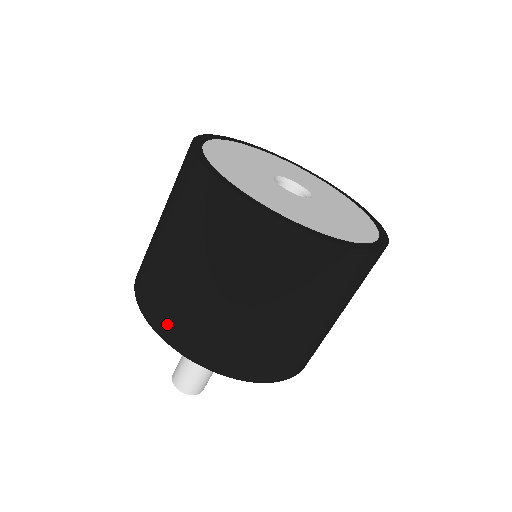
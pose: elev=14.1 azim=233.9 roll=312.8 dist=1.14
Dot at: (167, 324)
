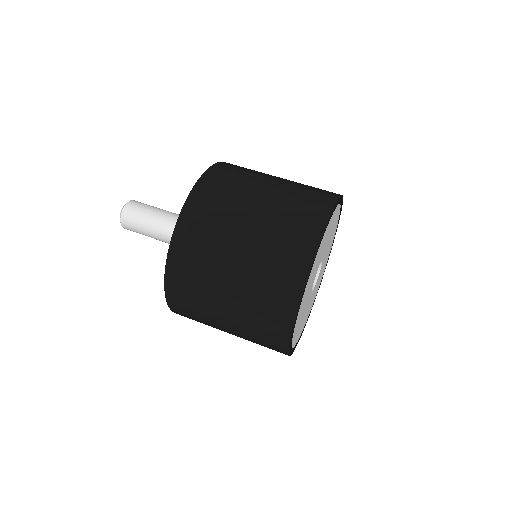
Dot at: (178, 301)
